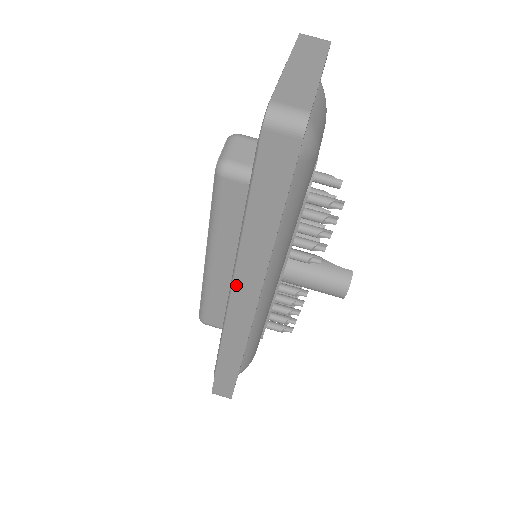
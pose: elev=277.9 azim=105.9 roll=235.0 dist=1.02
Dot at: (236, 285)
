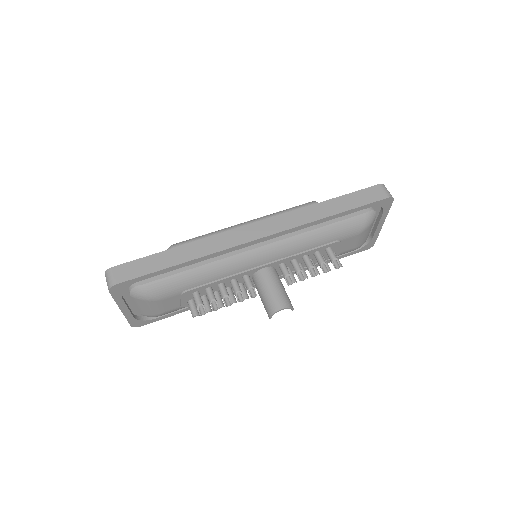
Dot at: (276, 218)
